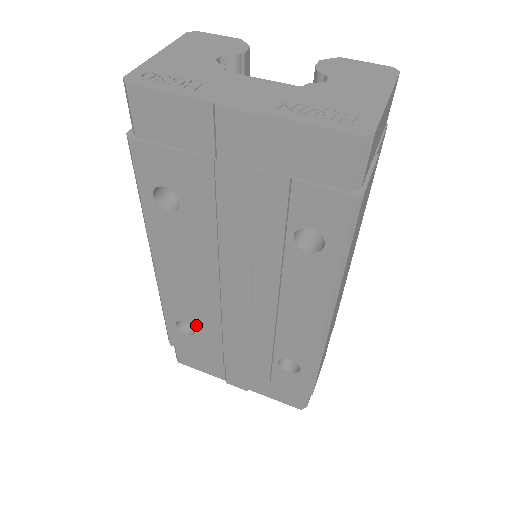
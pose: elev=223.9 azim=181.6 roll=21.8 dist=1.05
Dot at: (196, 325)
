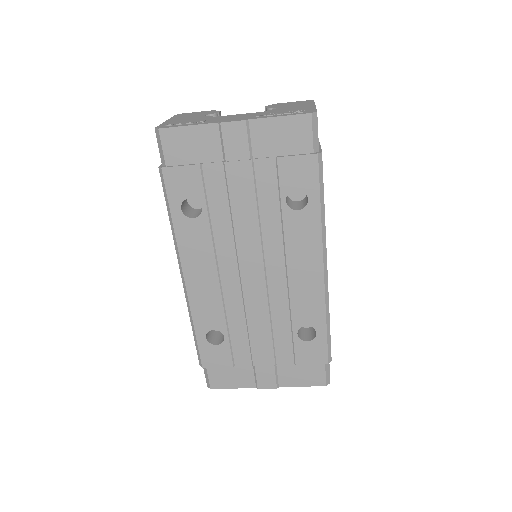
Dot at: (224, 329)
